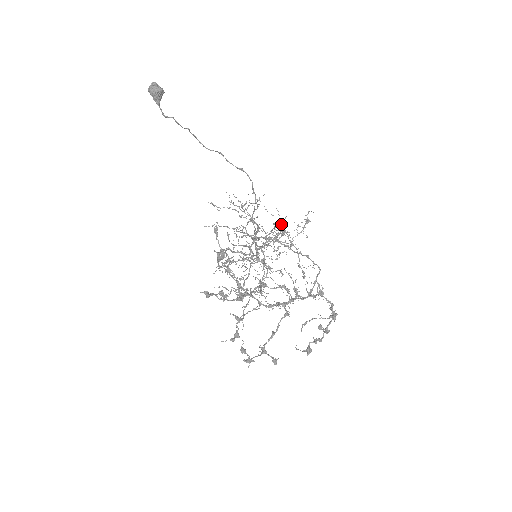
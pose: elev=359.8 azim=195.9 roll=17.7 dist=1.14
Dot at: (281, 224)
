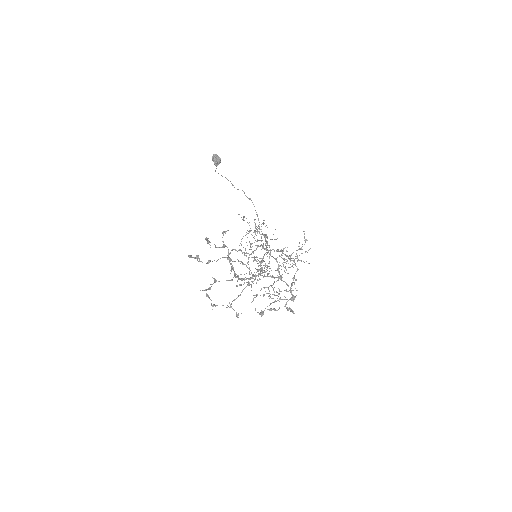
Dot at: occluded
